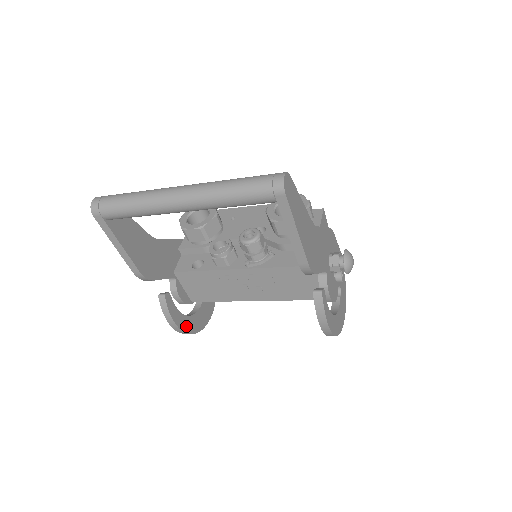
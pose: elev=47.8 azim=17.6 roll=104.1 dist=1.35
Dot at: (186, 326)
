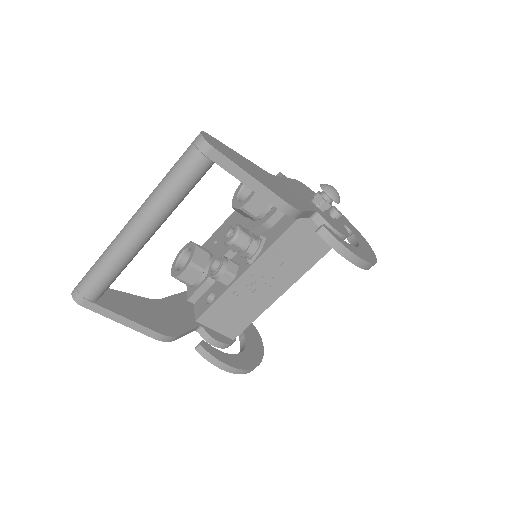
Dot at: (242, 364)
